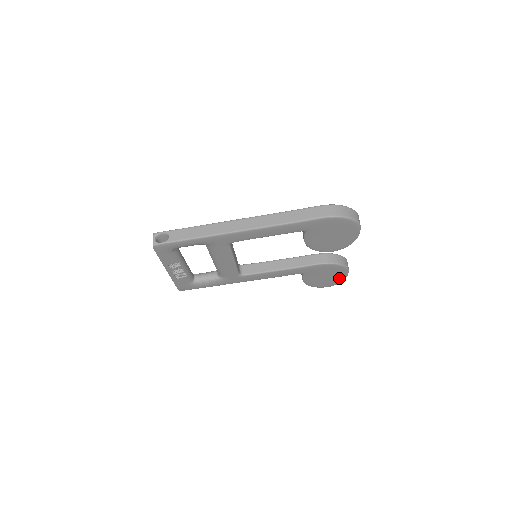
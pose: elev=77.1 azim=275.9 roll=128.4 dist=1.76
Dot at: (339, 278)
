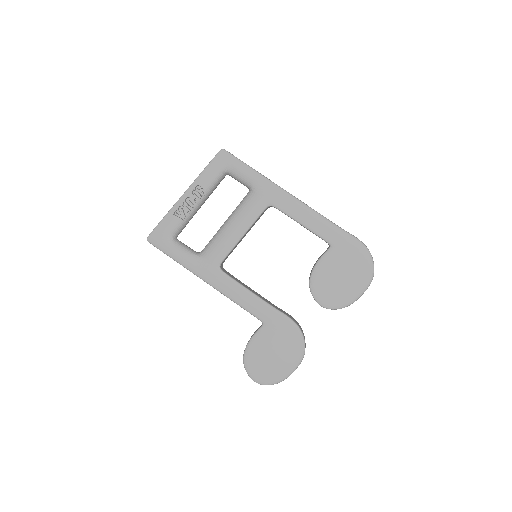
Dot at: (281, 371)
